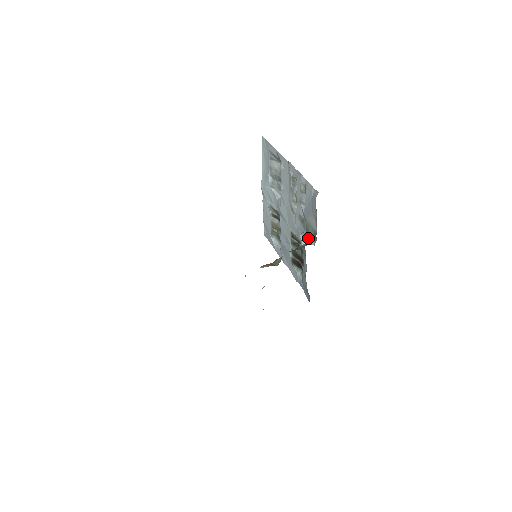
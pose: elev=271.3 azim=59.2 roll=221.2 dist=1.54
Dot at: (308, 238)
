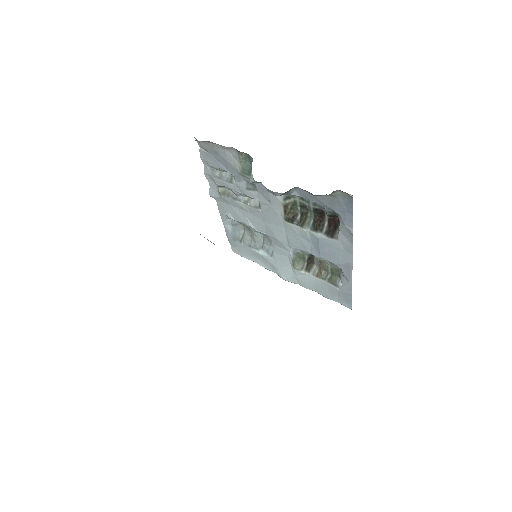
Dot at: (251, 170)
